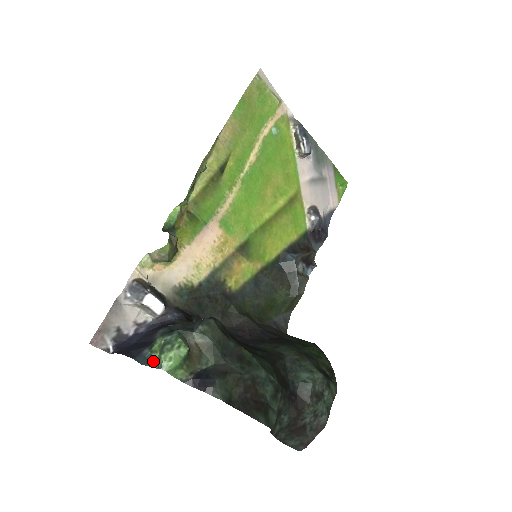
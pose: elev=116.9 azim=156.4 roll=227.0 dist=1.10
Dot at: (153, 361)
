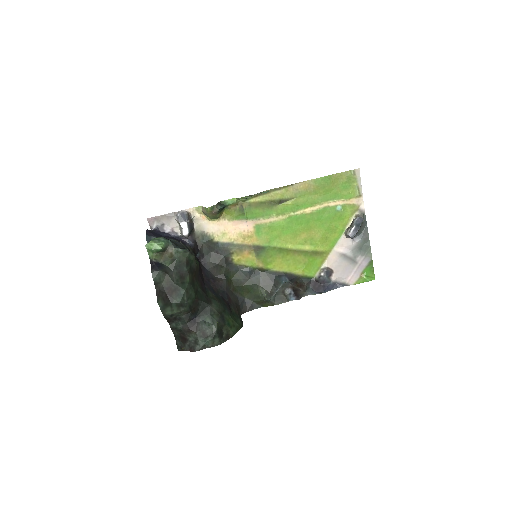
Dot at: occluded
